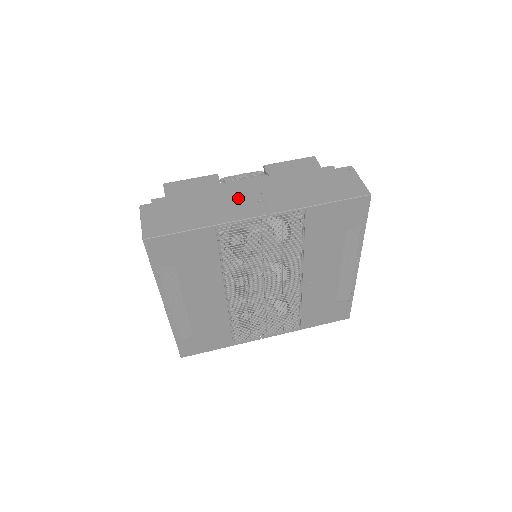
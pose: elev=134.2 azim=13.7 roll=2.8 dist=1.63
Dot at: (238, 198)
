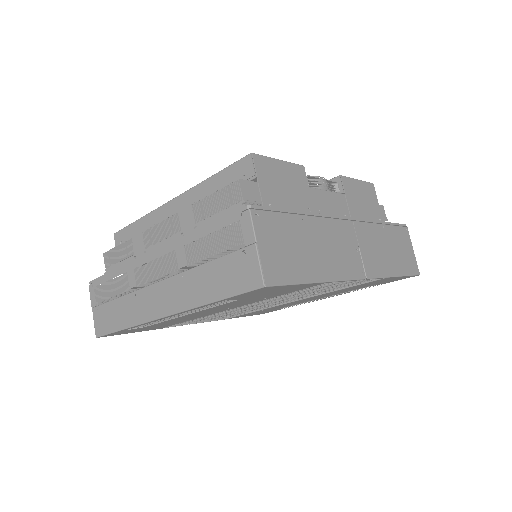
Dot at: (342, 238)
